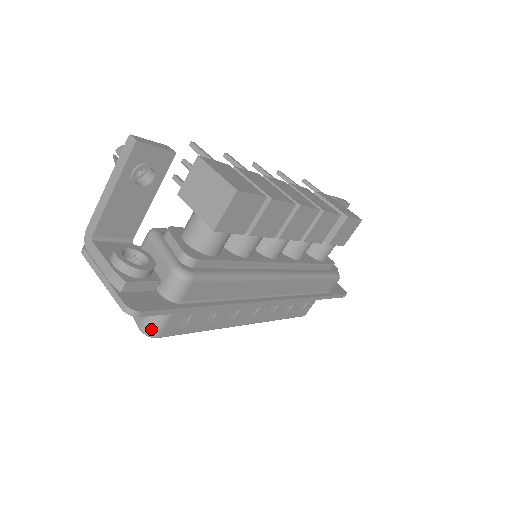
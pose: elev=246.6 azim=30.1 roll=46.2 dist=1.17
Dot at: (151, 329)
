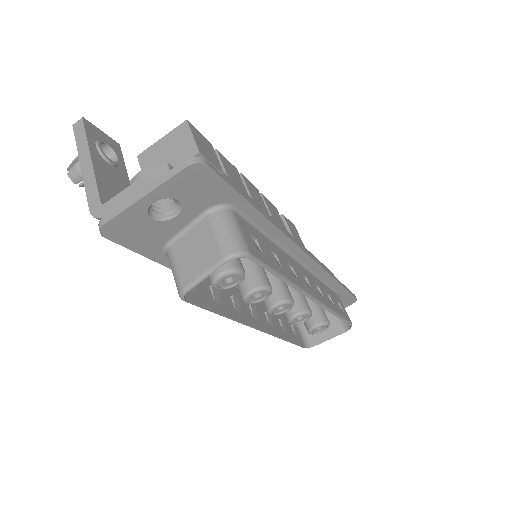
Dot at: (235, 244)
